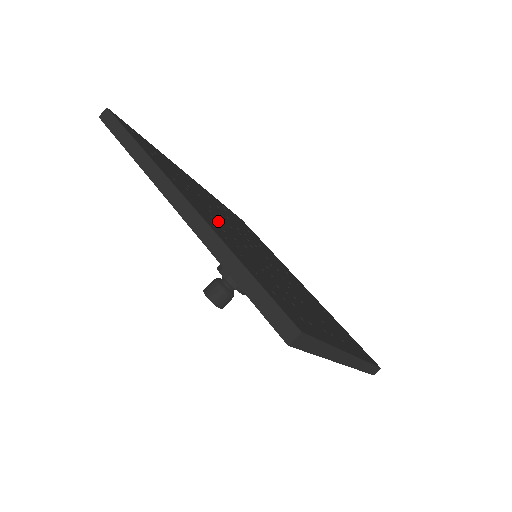
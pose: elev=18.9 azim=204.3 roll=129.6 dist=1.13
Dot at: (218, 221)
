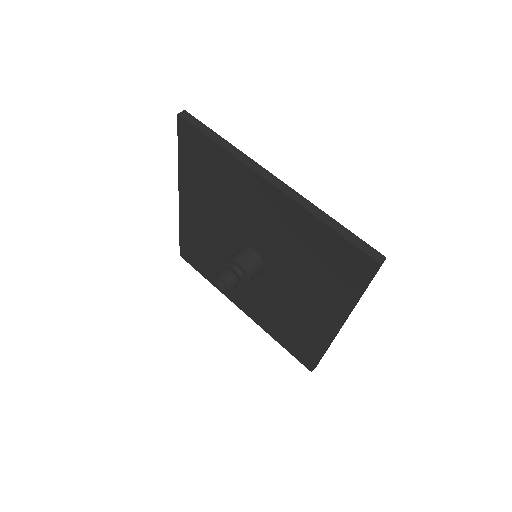
Dot at: occluded
